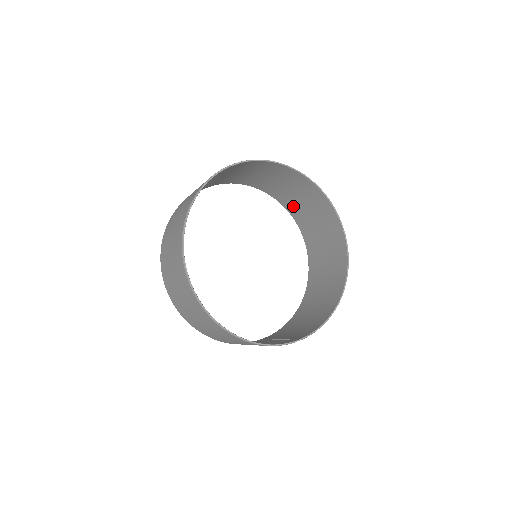
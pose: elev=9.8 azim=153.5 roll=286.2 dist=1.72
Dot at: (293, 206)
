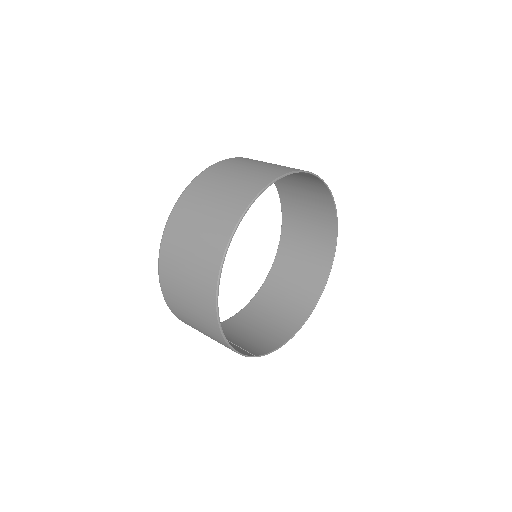
Dot at: (293, 222)
